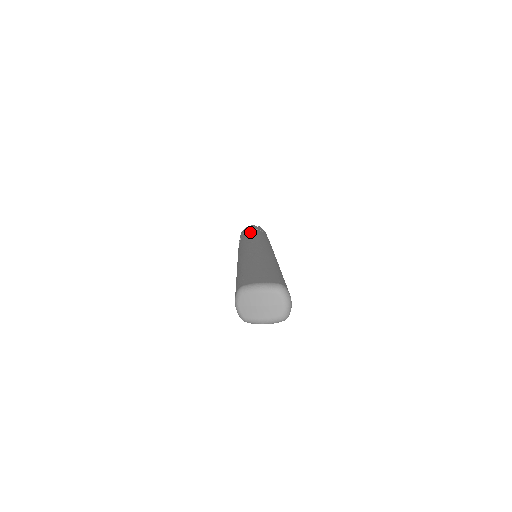
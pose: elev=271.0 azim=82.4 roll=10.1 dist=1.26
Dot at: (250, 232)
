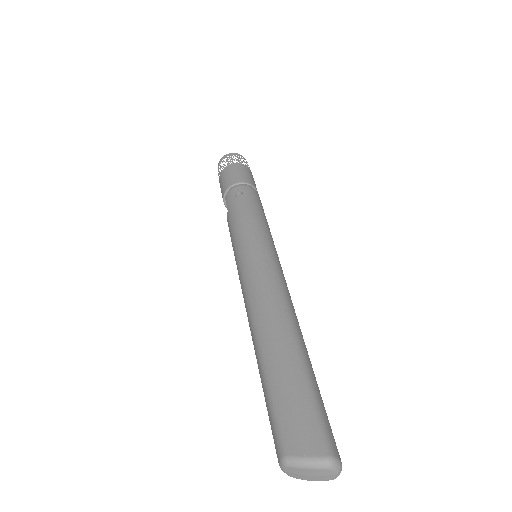
Dot at: (238, 203)
